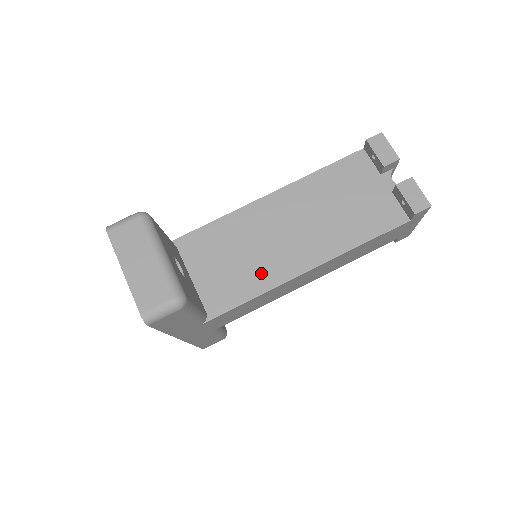
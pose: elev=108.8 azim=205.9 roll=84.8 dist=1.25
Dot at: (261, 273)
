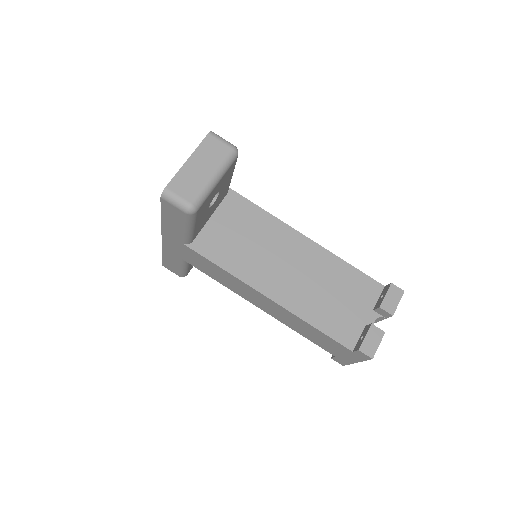
Dot at: (245, 264)
